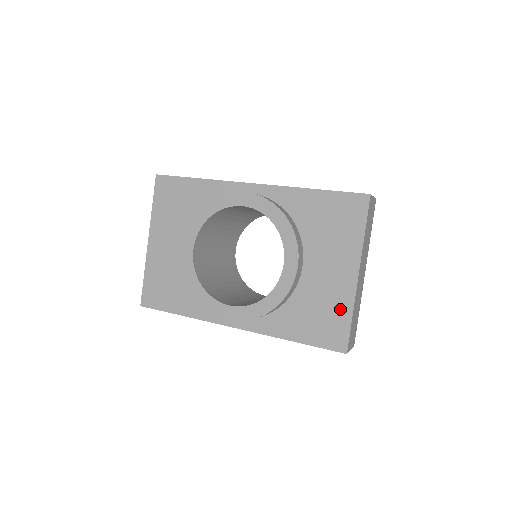
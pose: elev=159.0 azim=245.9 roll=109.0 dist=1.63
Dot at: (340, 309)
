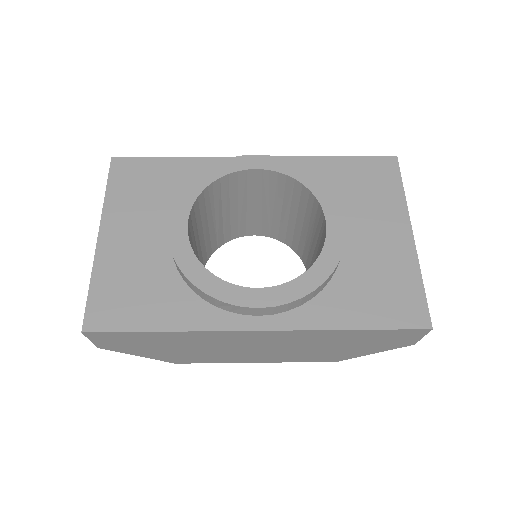
Dot at: (405, 275)
